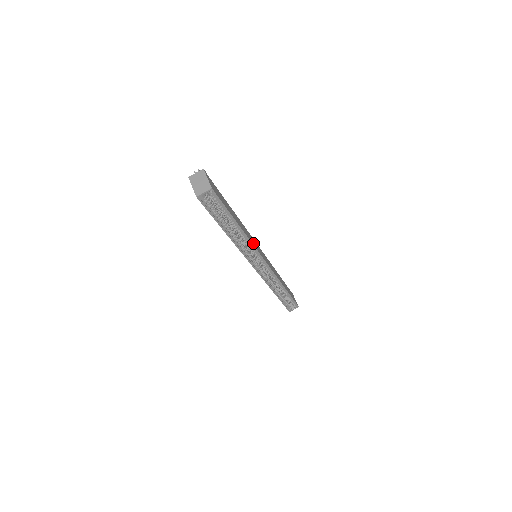
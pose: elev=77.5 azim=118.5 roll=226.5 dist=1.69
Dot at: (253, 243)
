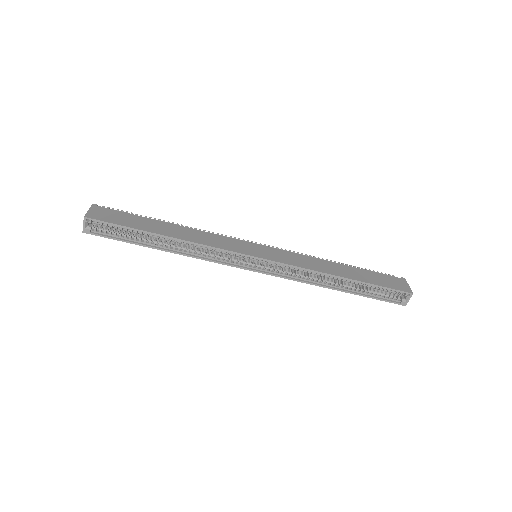
Dot at: (216, 244)
